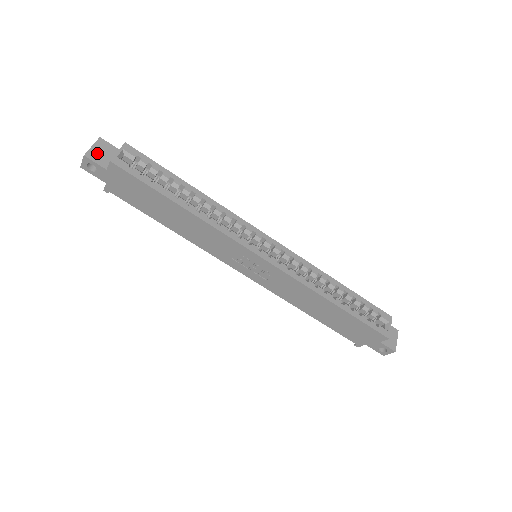
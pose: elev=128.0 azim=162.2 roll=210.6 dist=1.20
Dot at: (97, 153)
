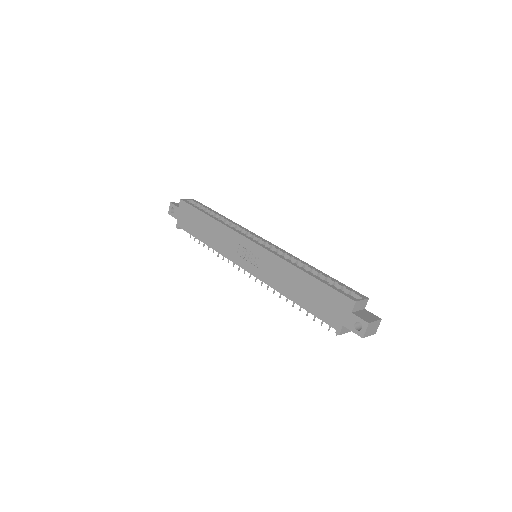
Dot at: (178, 204)
